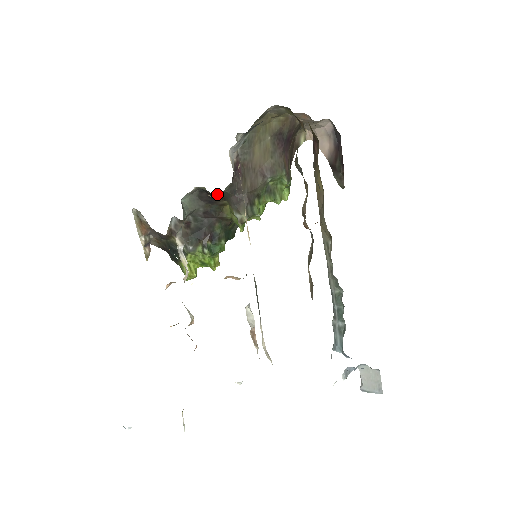
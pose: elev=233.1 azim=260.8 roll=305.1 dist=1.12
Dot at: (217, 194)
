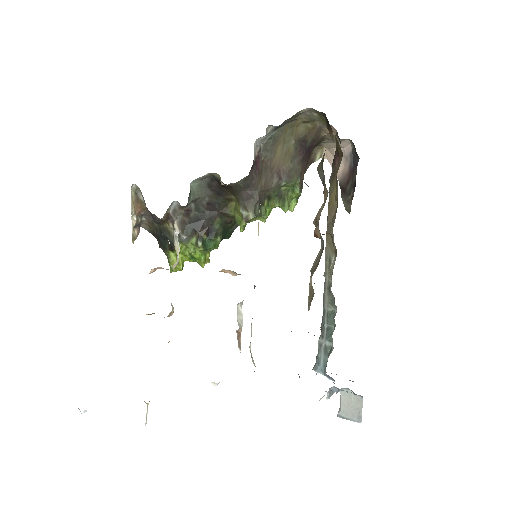
Dot at: (229, 185)
